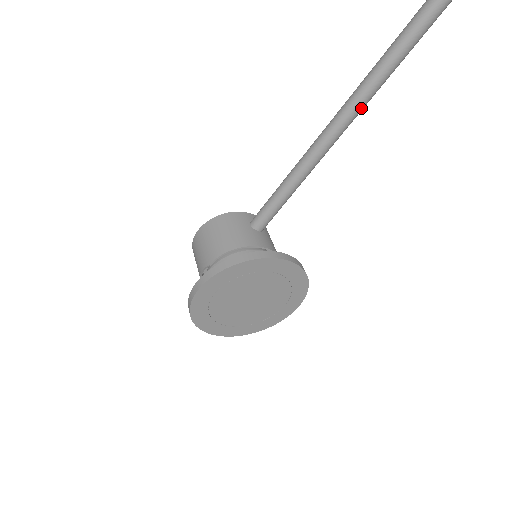
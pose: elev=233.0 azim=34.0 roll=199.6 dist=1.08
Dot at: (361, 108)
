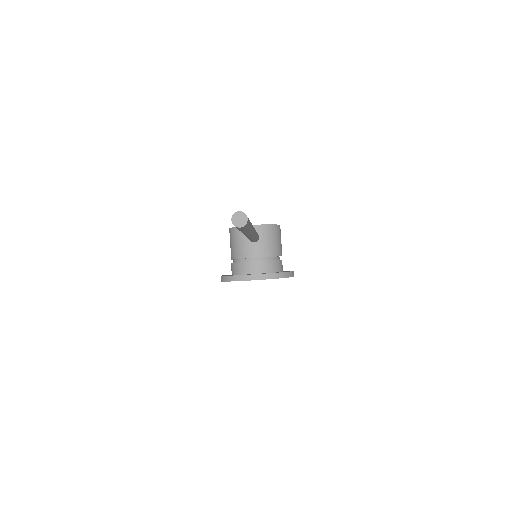
Dot at: (250, 236)
